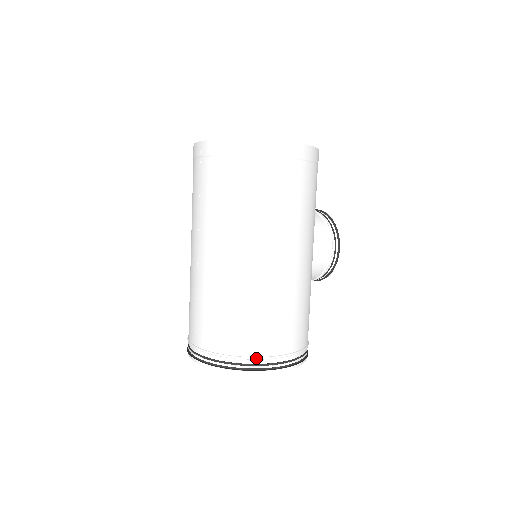
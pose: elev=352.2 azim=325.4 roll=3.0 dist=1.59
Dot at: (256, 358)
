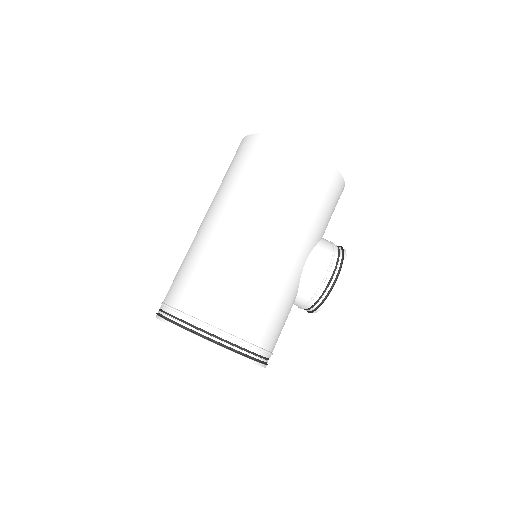
Dot at: (195, 319)
